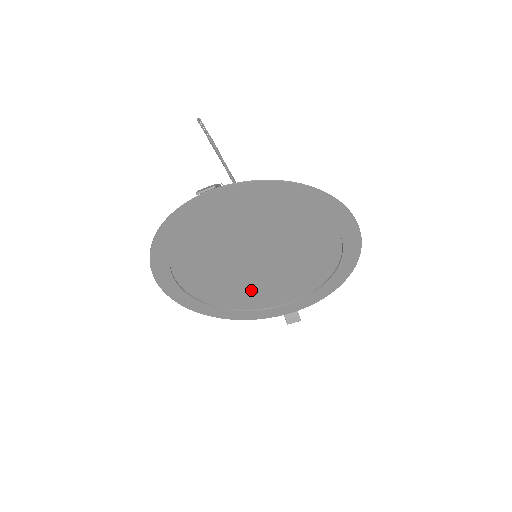
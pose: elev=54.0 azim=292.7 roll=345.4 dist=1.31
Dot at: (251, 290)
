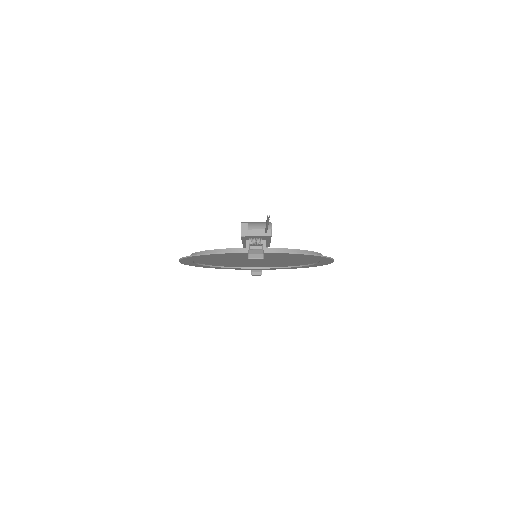
Dot at: (240, 264)
